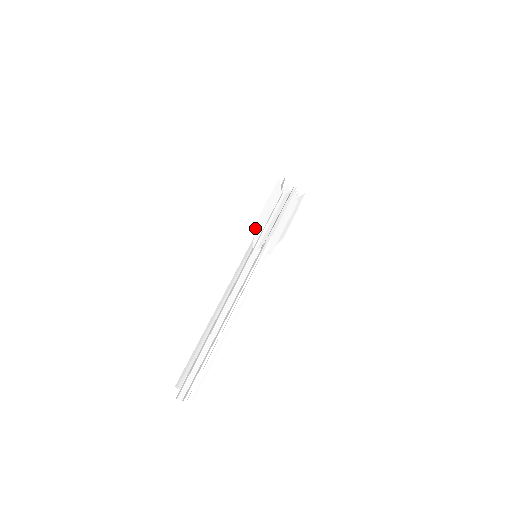
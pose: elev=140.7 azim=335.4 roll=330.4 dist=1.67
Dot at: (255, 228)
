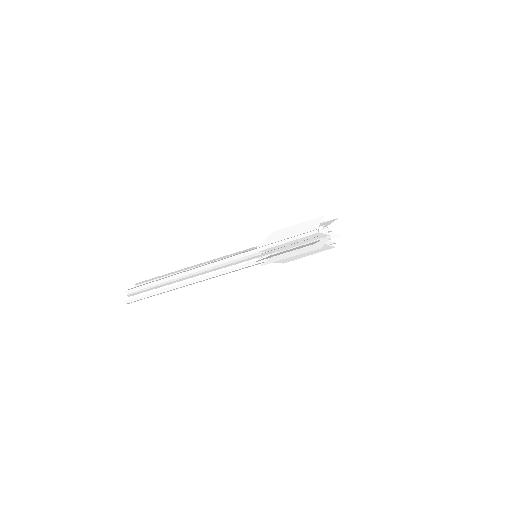
Dot at: (271, 235)
